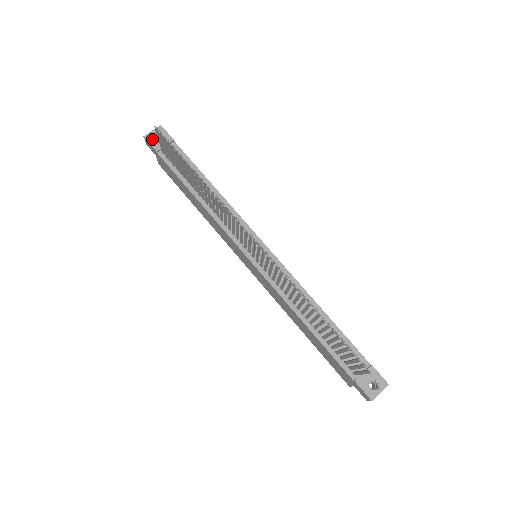
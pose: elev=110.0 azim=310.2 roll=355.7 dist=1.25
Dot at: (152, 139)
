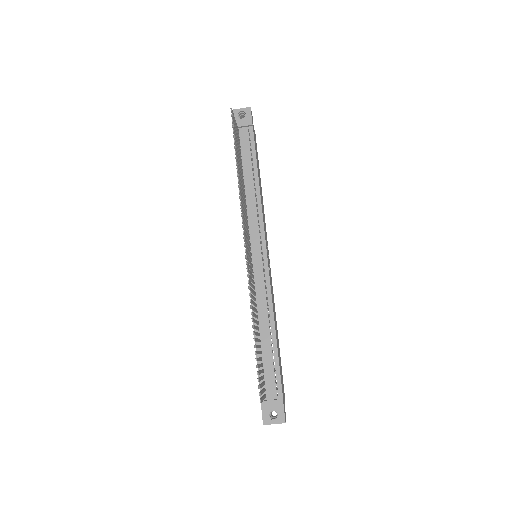
Dot at: (236, 115)
